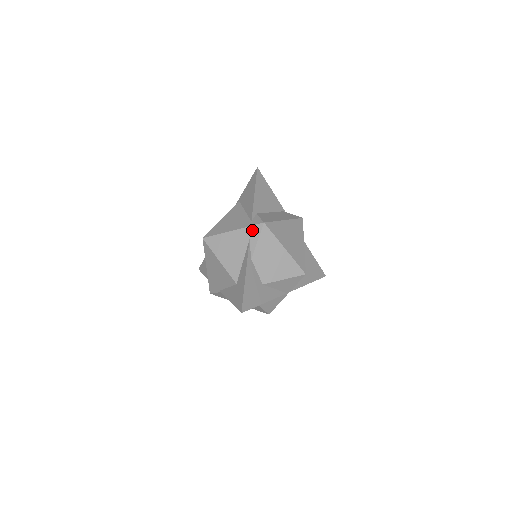
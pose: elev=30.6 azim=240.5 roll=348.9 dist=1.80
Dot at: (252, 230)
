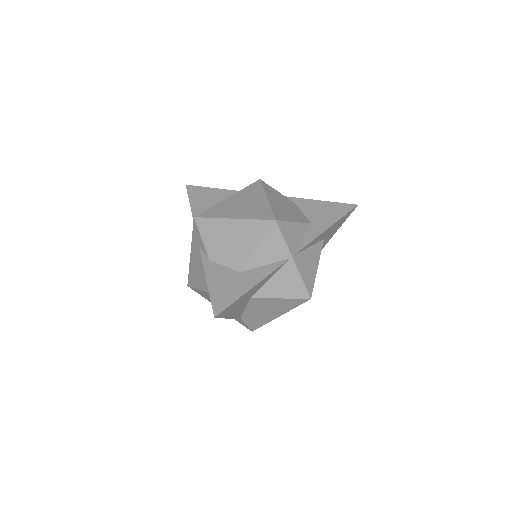
Dot at: (194, 235)
